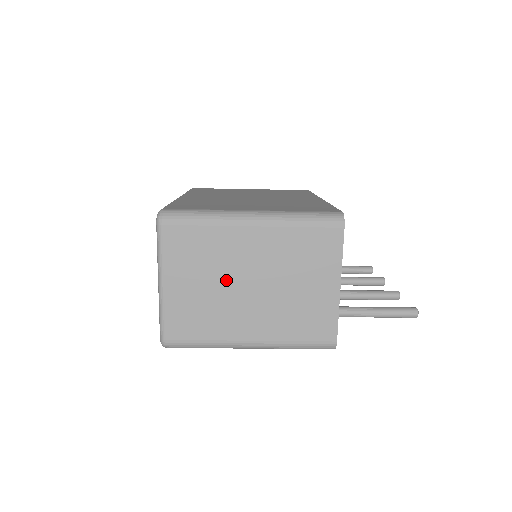
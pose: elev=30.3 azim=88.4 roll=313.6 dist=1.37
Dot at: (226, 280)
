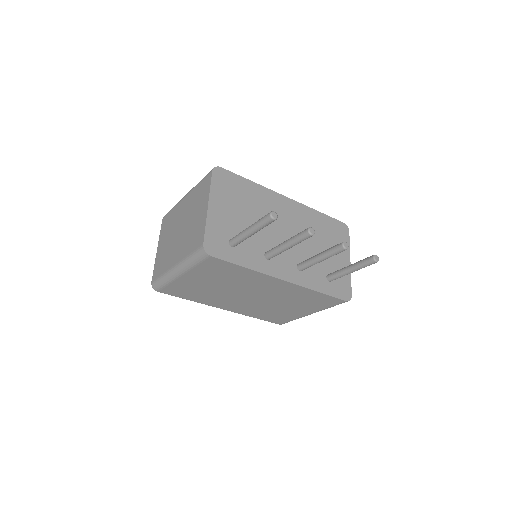
Dot at: (173, 233)
